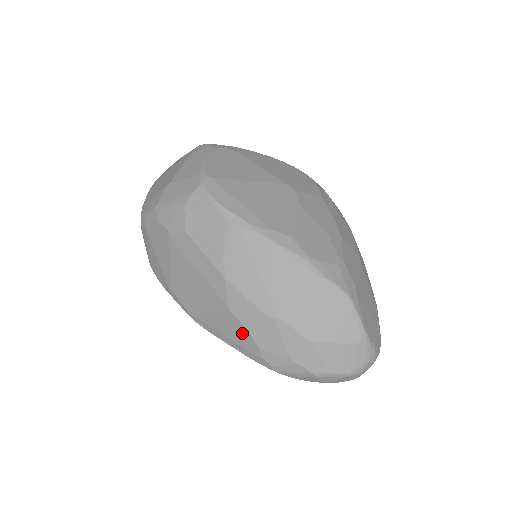
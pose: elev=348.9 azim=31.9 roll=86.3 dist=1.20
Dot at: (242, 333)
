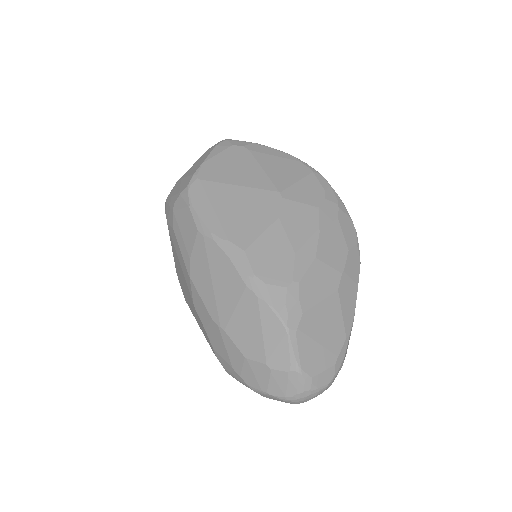
Dot at: (204, 330)
